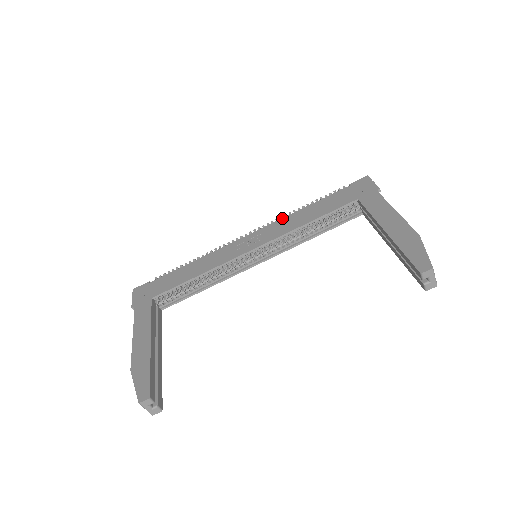
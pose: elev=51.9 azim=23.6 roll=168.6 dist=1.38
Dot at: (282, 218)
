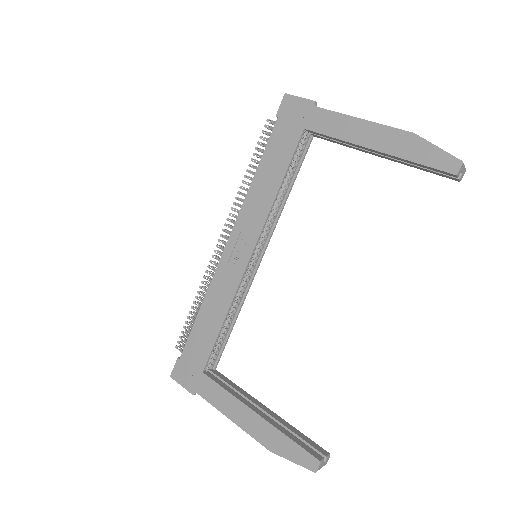
Dot at: (244, 201)
